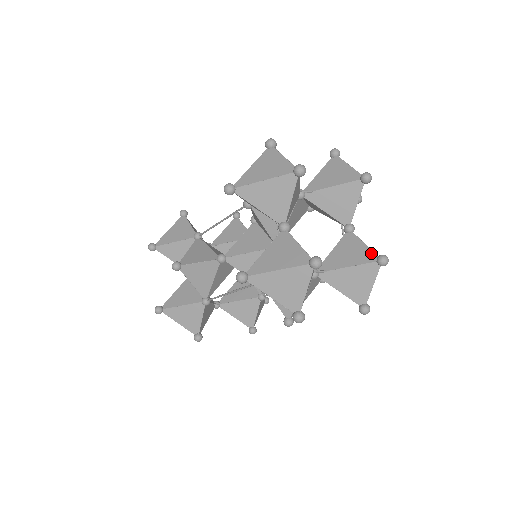
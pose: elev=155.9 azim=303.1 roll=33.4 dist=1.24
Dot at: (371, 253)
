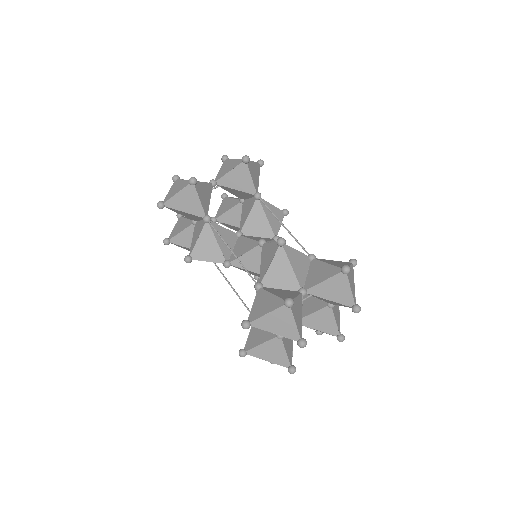
Dot at: (336, 330)
